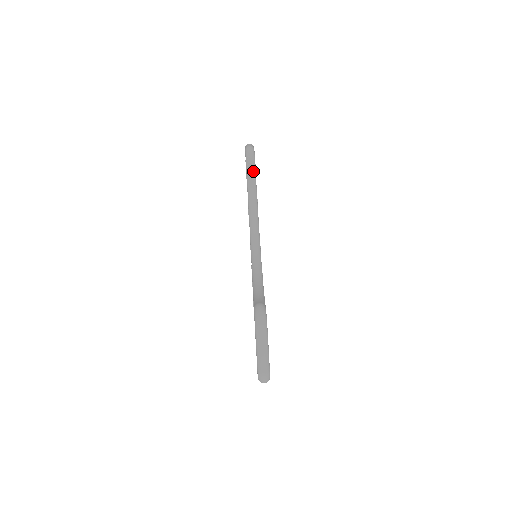
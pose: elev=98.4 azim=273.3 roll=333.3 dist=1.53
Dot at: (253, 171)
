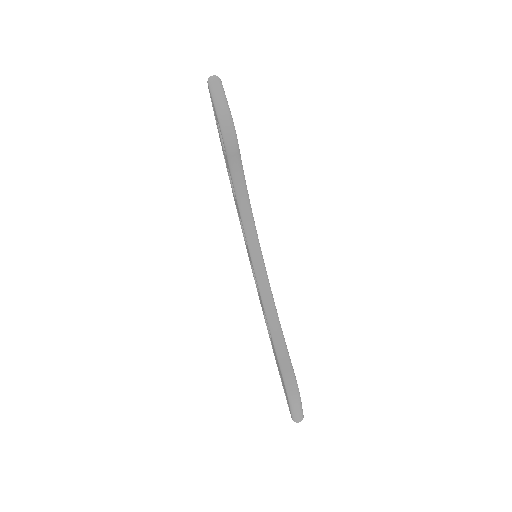
Dot at: (238, 158)
